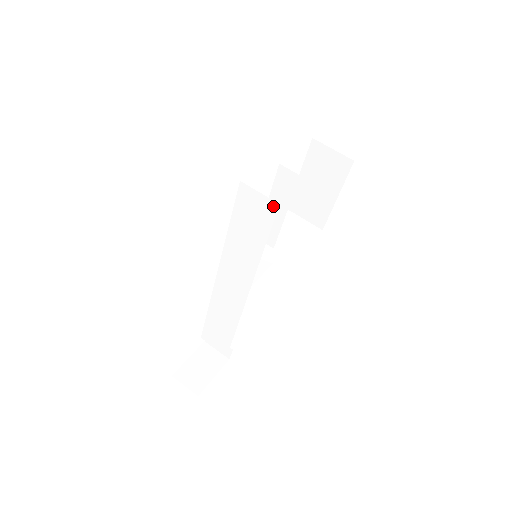
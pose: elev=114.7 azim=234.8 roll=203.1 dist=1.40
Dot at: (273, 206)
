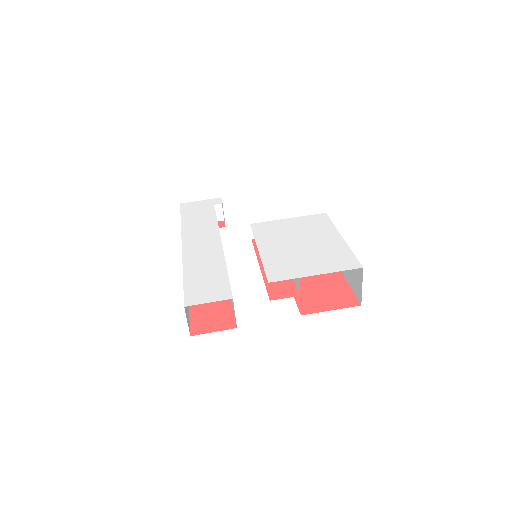
Dot at: occluded
